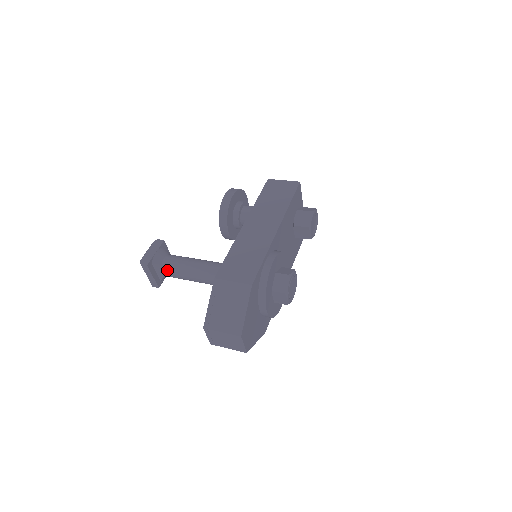
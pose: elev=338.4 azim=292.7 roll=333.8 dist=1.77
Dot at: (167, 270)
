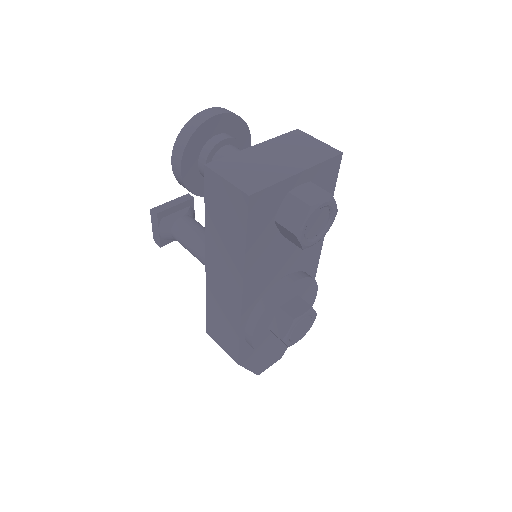
Dot at: occluded
